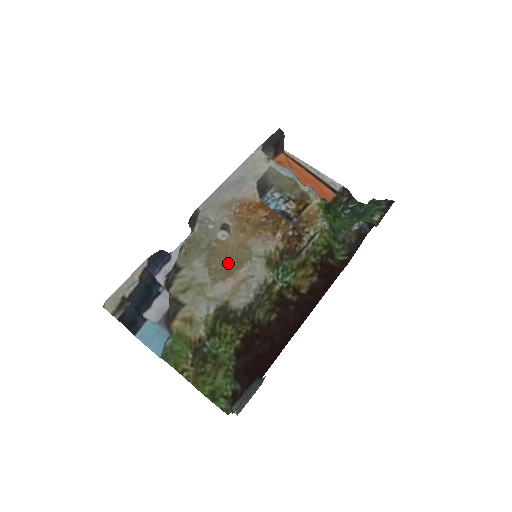
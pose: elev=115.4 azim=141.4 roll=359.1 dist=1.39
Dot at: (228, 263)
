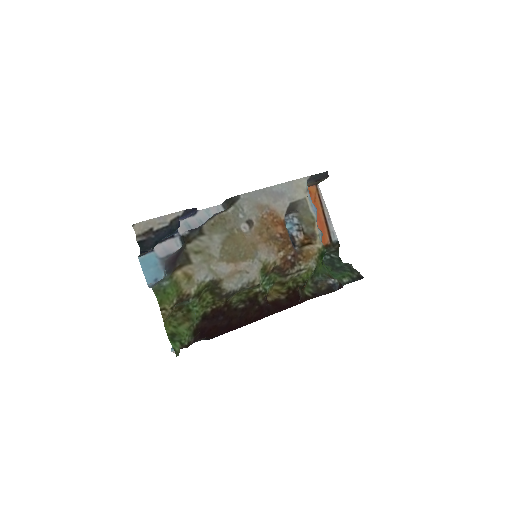
Dot at: (237, 252)
